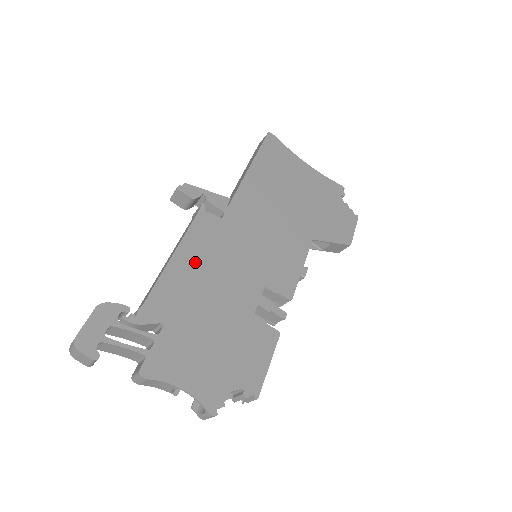
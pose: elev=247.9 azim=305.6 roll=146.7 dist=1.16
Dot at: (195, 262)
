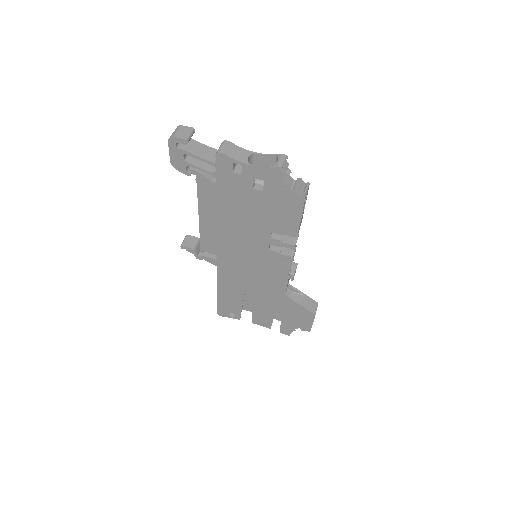
Dot at: occluded
